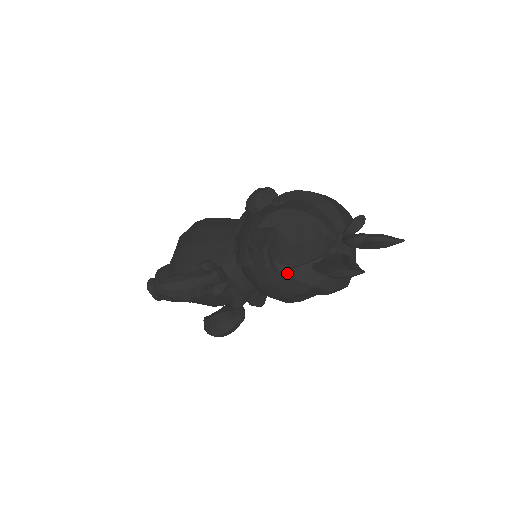
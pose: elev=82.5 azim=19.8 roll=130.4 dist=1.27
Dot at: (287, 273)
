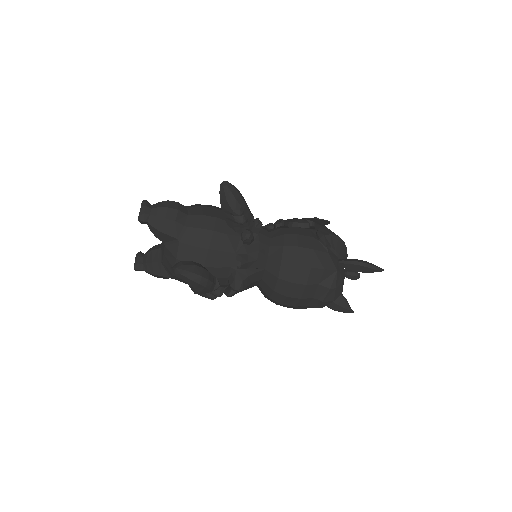
Dot at: (328, 248)
